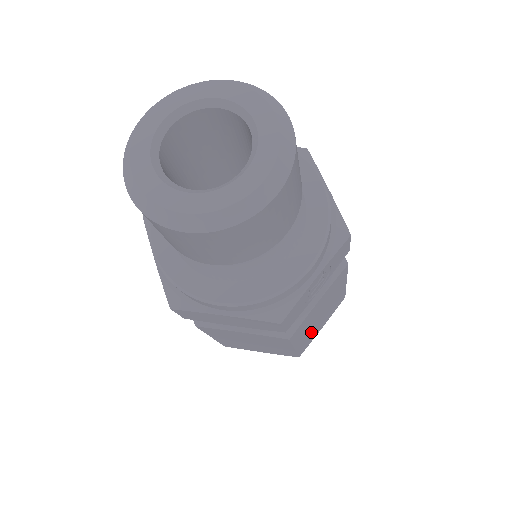
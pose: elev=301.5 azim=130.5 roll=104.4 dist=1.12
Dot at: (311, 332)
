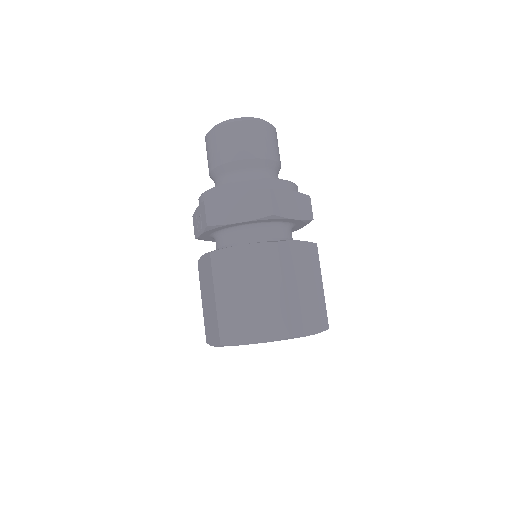
Dot at: occluded
